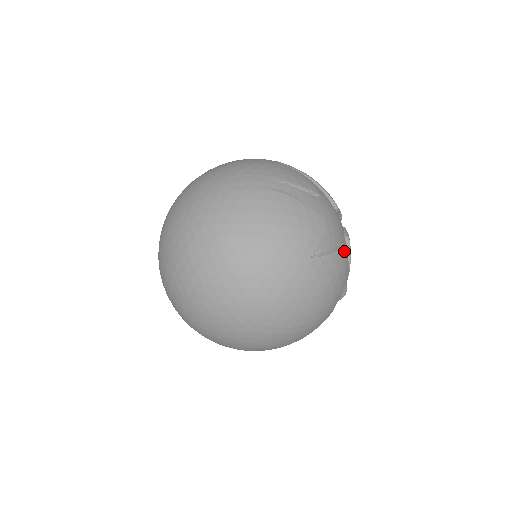
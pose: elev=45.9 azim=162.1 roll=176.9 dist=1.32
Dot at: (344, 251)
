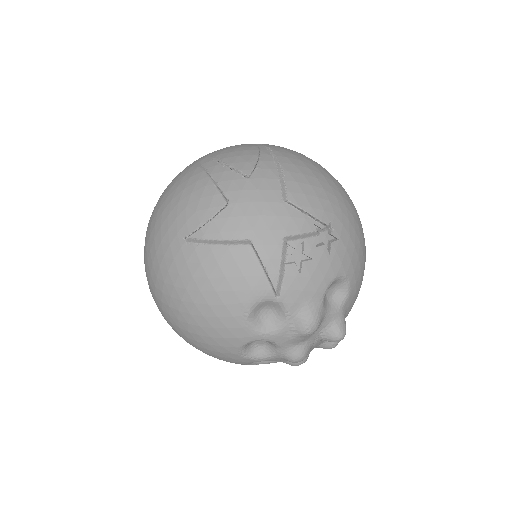
Dot at: (246, 249)
